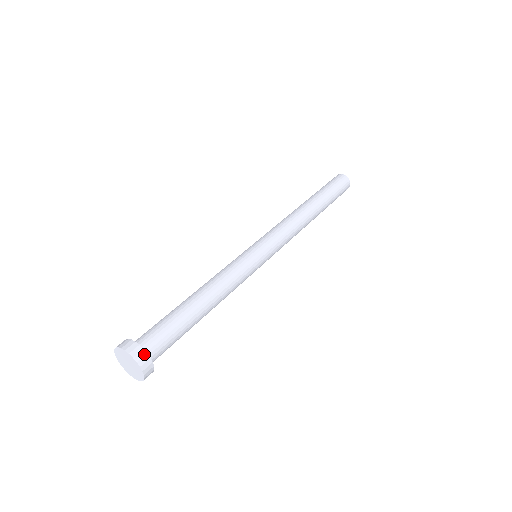
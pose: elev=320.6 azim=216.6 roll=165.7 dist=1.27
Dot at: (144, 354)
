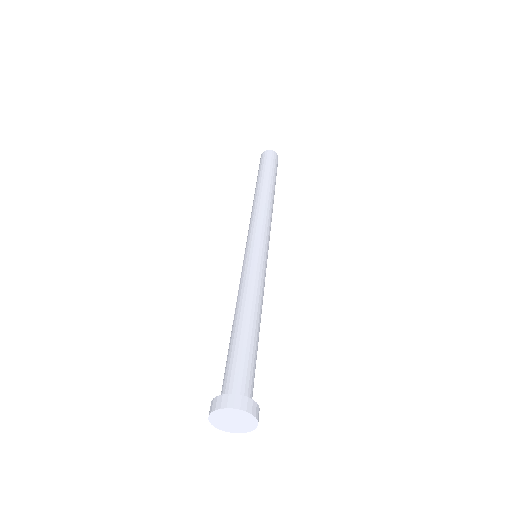
Dot at: (227, 397)
